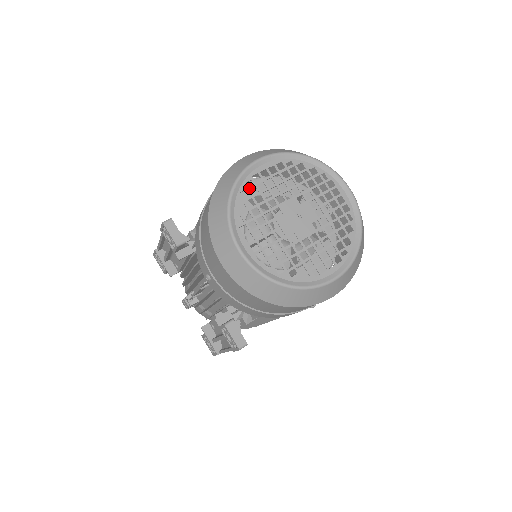
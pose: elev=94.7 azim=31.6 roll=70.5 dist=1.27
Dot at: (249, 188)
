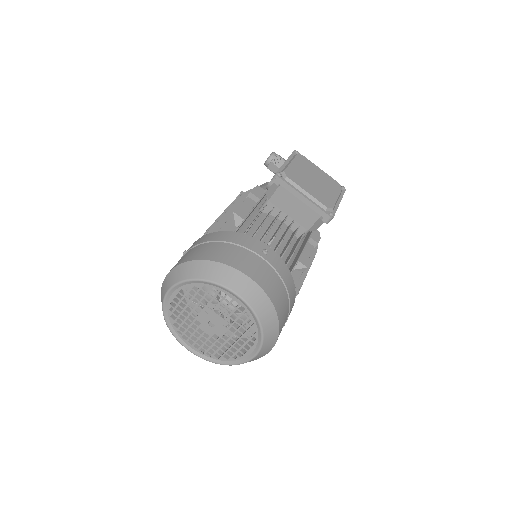
Dot at: occluded
